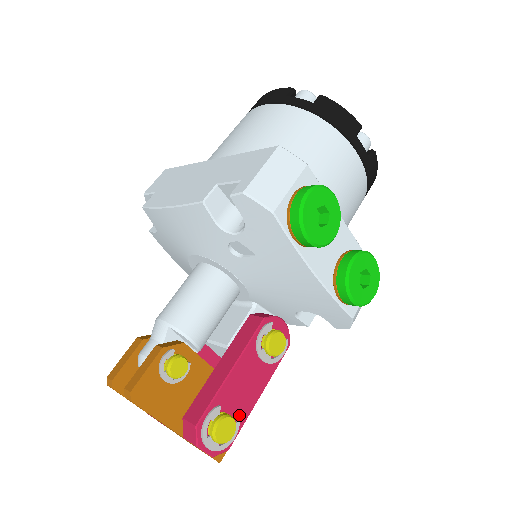
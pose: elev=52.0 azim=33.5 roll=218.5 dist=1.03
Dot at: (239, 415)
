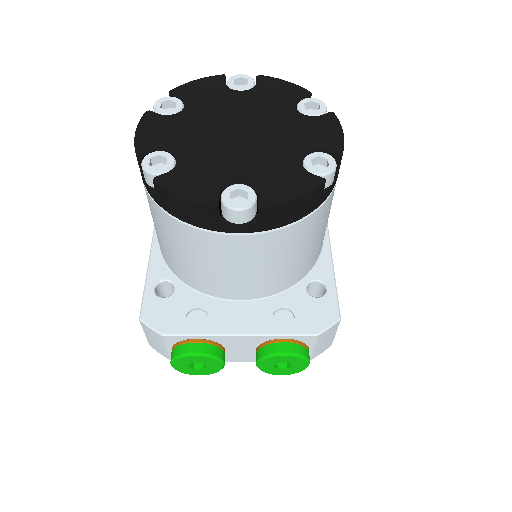
Dot at: occluded
